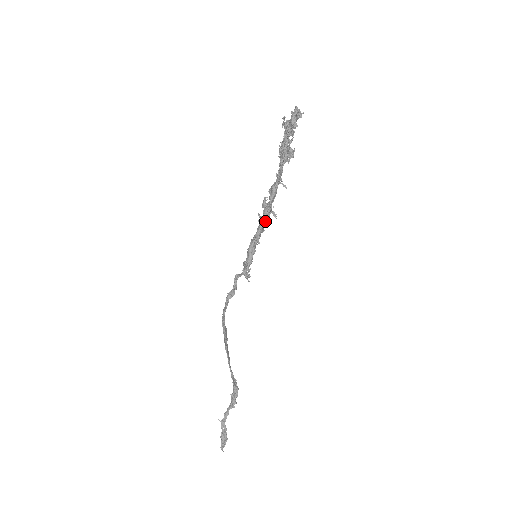
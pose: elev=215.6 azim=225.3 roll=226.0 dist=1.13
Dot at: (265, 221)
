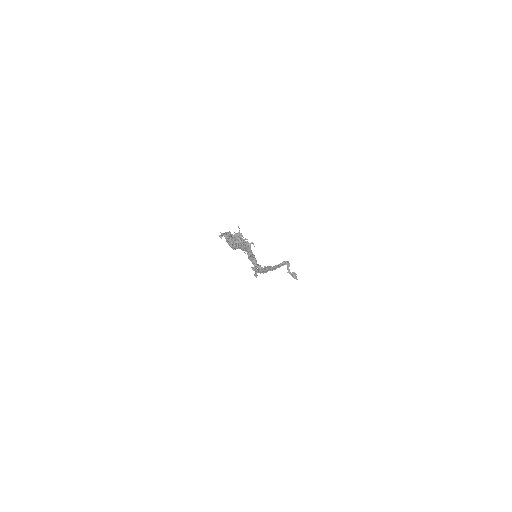
Dot at: occluded
